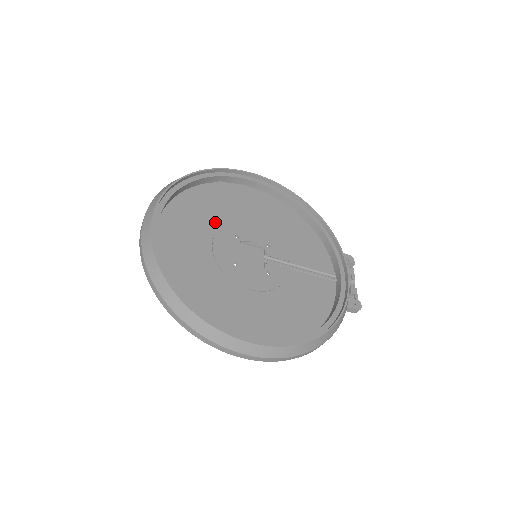
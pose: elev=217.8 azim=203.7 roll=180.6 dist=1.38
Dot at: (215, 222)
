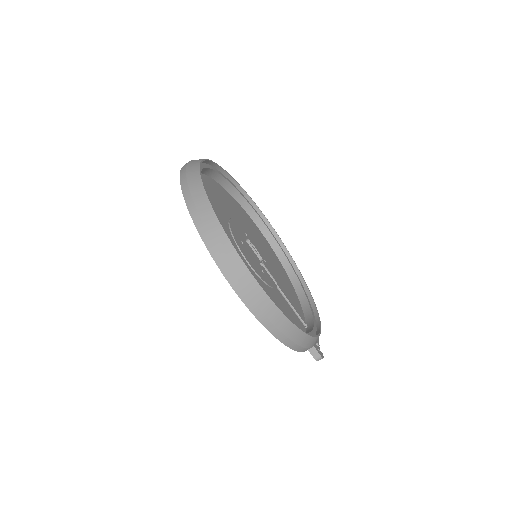
Dot at: (234, 215)
